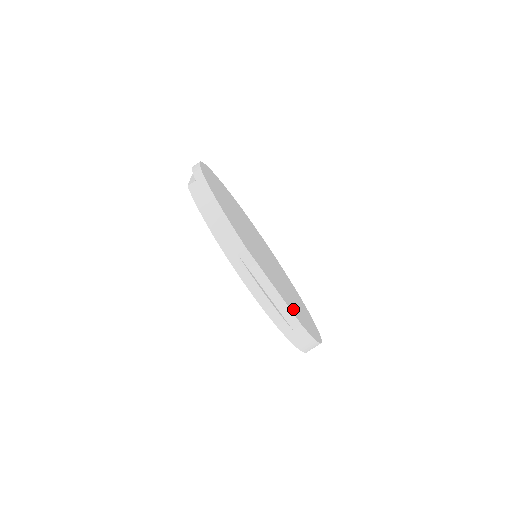
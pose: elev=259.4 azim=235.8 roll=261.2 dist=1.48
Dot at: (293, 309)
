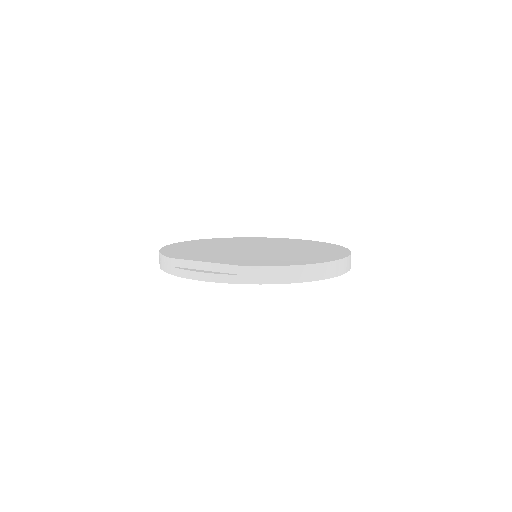
Dot at: (244, 262)
